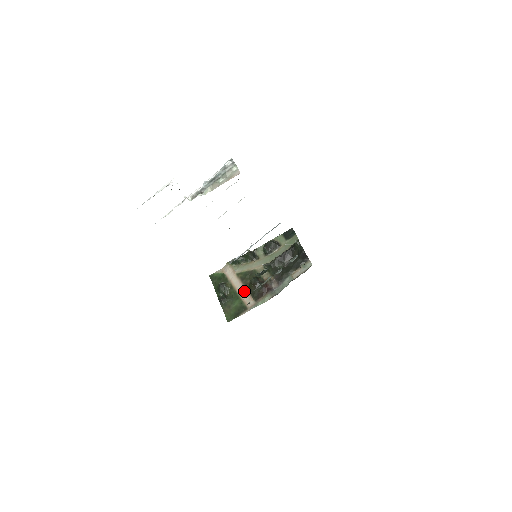
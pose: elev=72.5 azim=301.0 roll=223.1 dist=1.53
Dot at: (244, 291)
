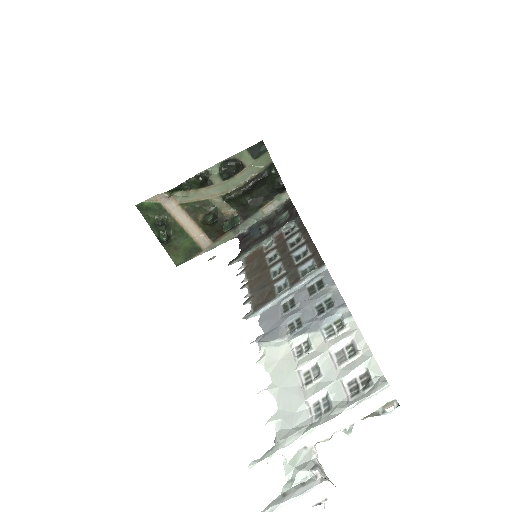
Dot at: (195, 229)
